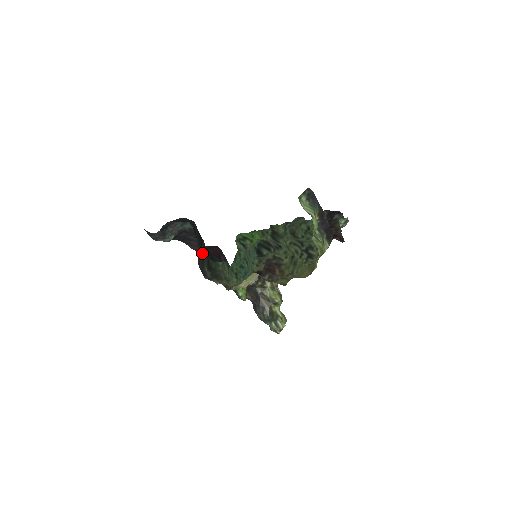
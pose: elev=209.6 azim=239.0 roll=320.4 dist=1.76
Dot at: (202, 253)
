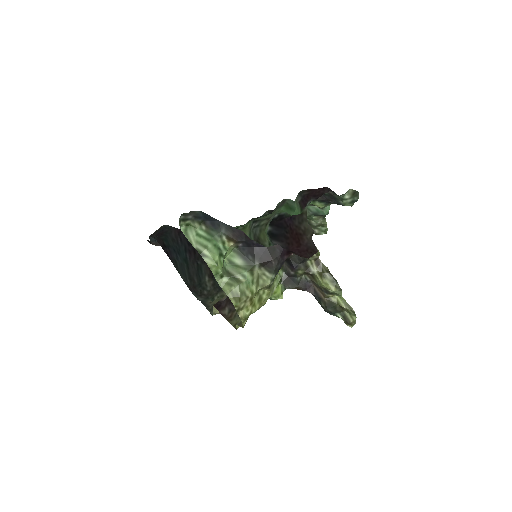
Dot at: (196, 262)
